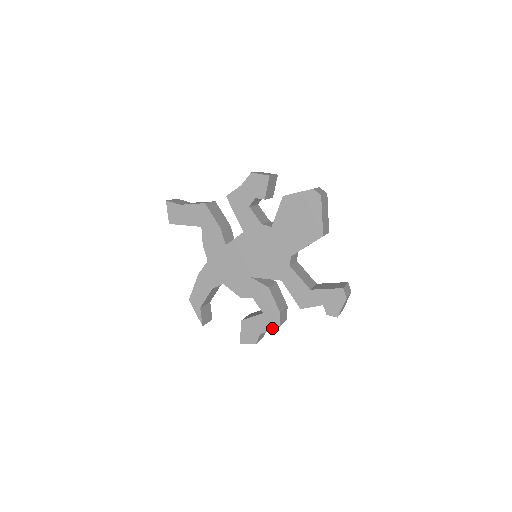
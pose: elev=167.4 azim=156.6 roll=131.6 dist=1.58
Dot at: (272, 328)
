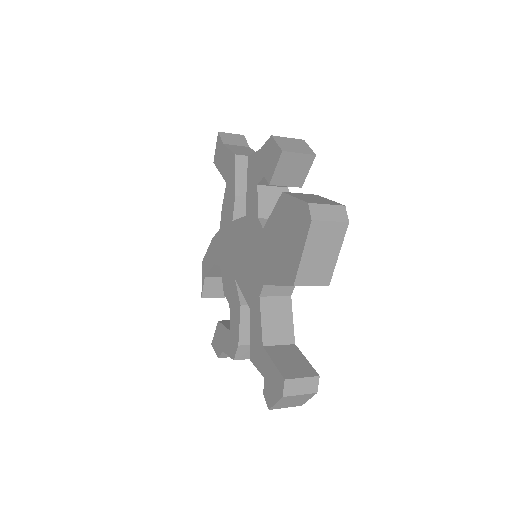
Dot at: (230, 355)
